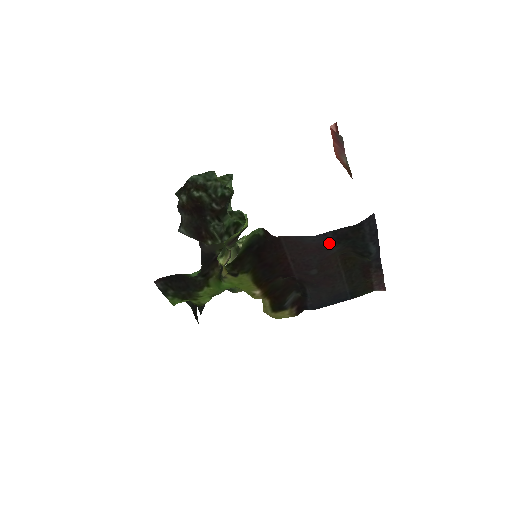
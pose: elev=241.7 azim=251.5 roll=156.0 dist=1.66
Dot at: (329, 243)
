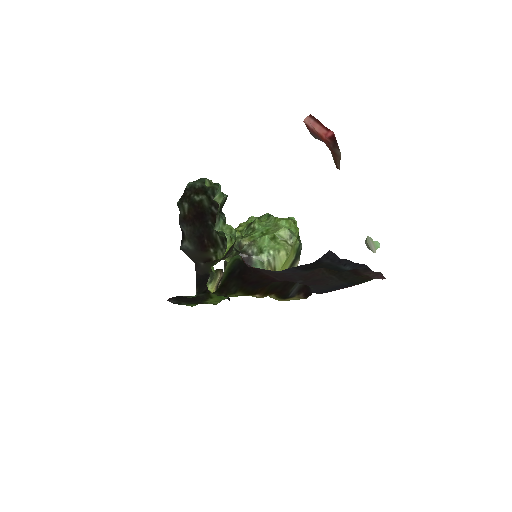
Dot at: (297, 271)
